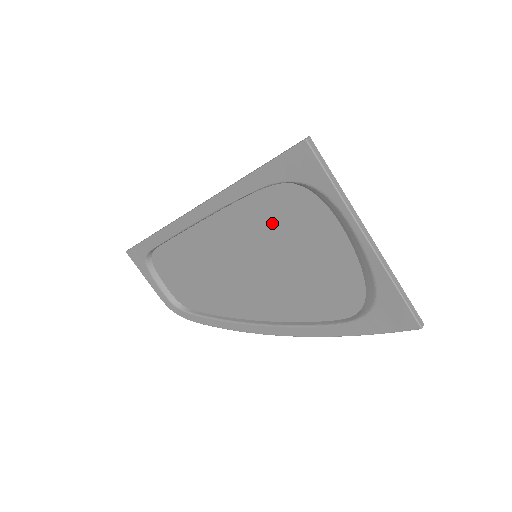
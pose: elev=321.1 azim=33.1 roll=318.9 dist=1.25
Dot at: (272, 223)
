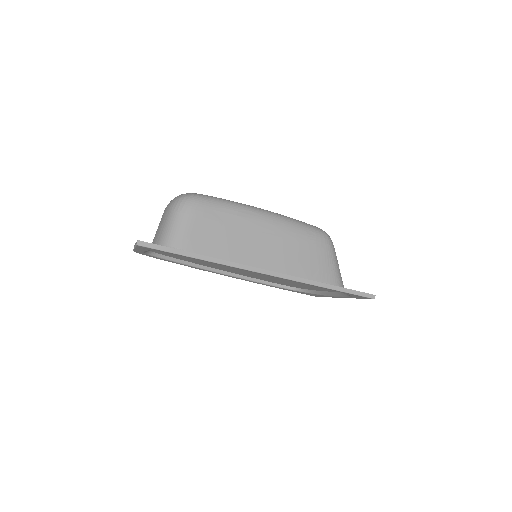
Dot at: occluded
